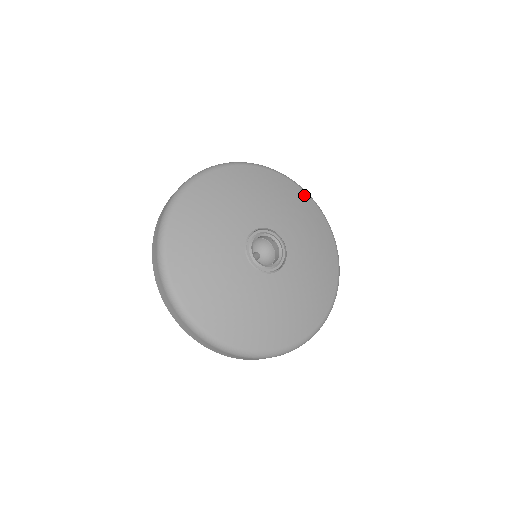
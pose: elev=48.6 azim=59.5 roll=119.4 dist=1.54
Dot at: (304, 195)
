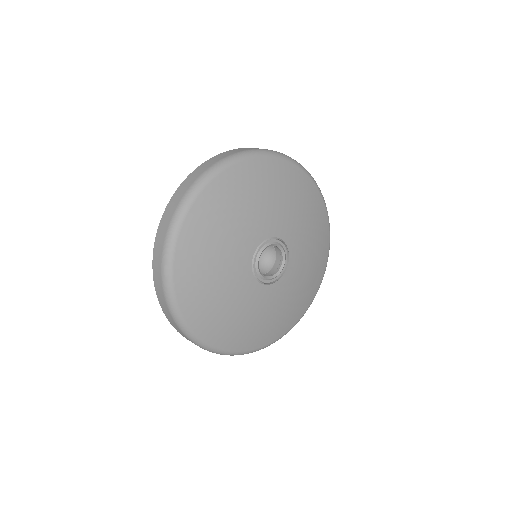
Dot at: (326, 220)
